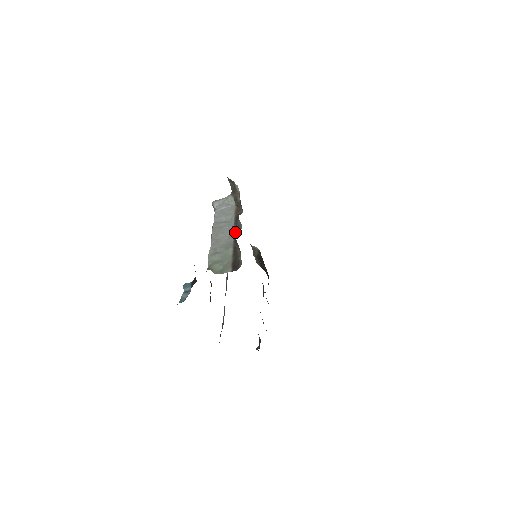
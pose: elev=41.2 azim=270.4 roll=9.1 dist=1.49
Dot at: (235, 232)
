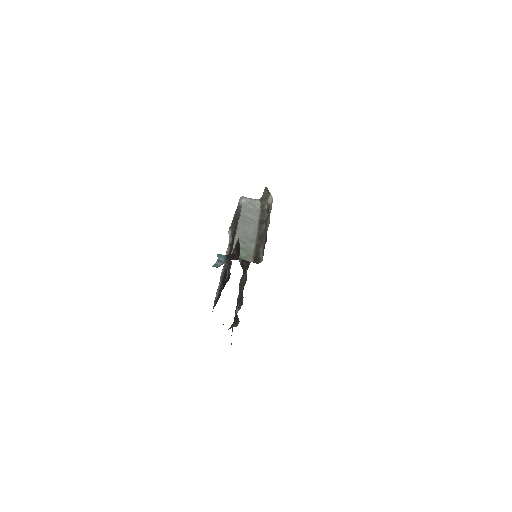
Dot at: (258, 232)
